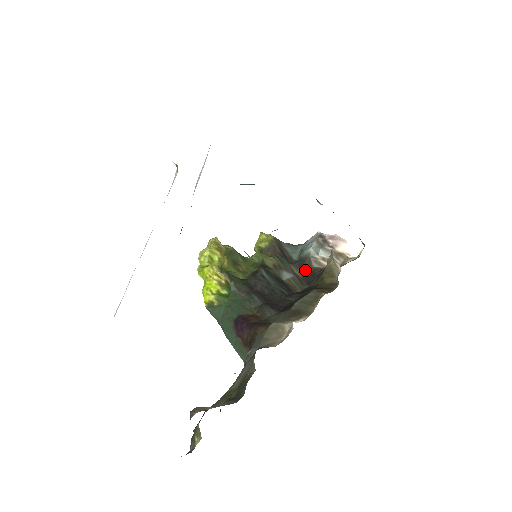
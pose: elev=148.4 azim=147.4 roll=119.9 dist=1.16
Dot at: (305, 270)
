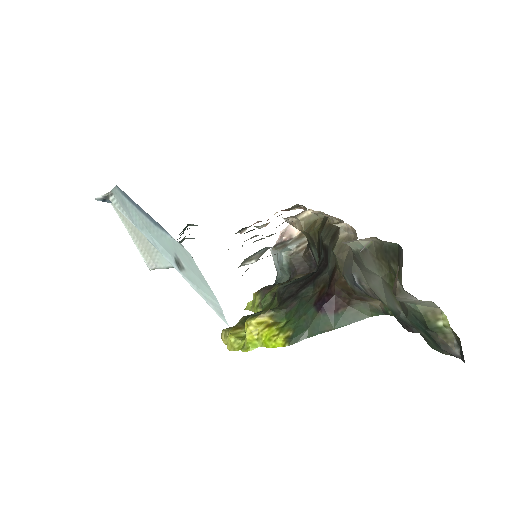
Dot at: (302, 267)
